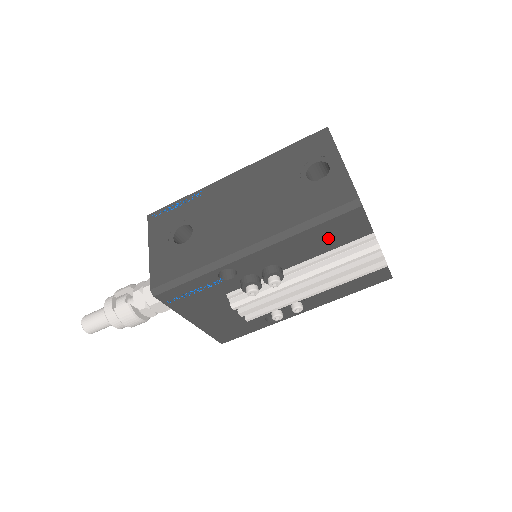
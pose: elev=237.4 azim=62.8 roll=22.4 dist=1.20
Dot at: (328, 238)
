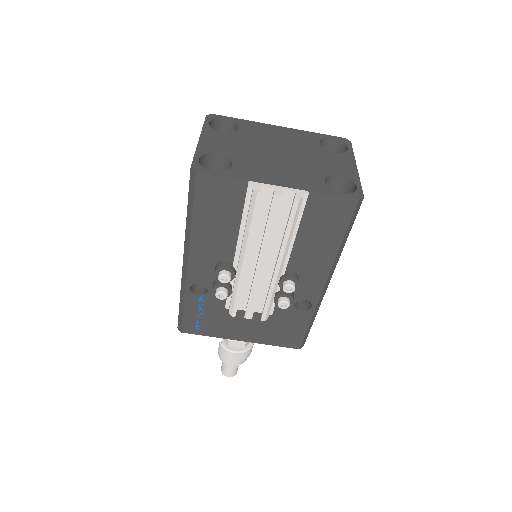
Dot at: (220, 214)
